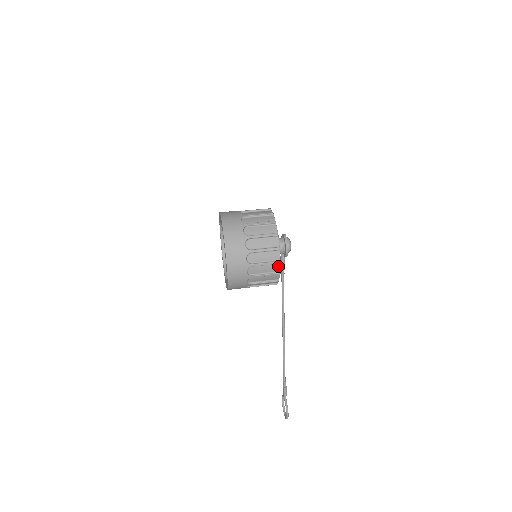
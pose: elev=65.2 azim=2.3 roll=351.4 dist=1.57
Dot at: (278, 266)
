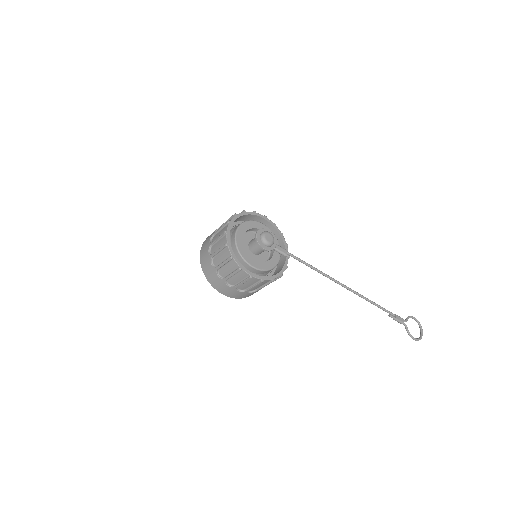
Dot at: (254, 278)
